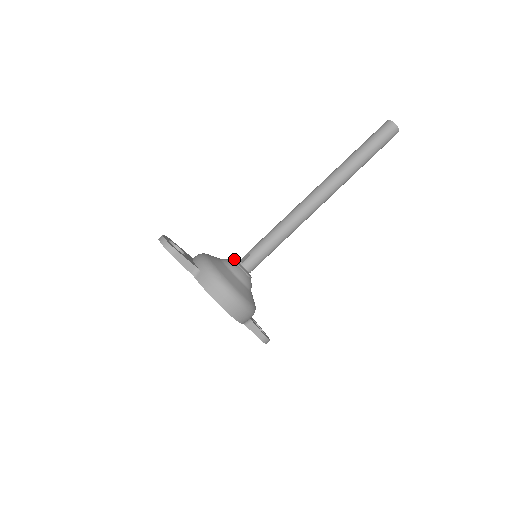
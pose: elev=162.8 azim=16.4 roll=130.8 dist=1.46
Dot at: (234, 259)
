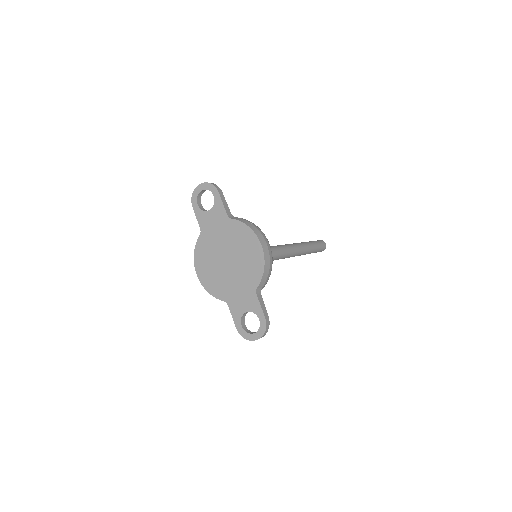
Dot at: occluded
